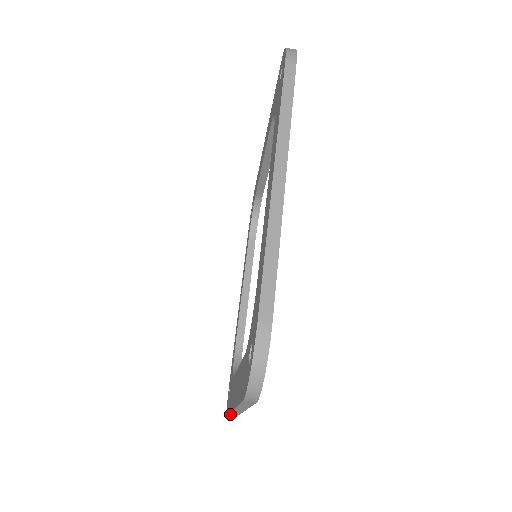
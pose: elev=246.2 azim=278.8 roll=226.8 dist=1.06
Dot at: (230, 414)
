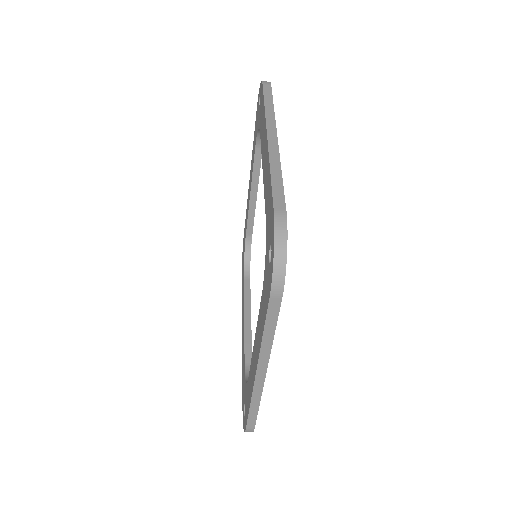
Dot at: occluded
